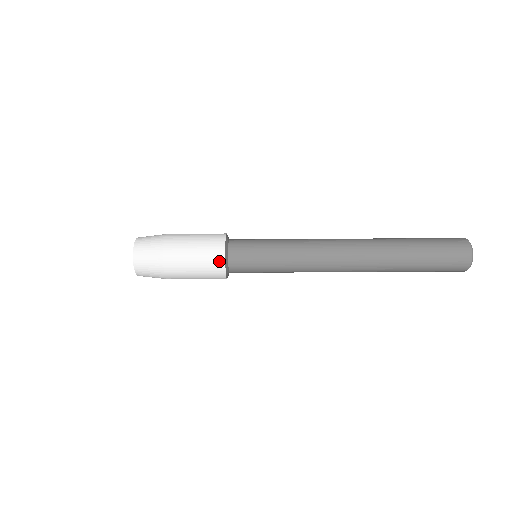
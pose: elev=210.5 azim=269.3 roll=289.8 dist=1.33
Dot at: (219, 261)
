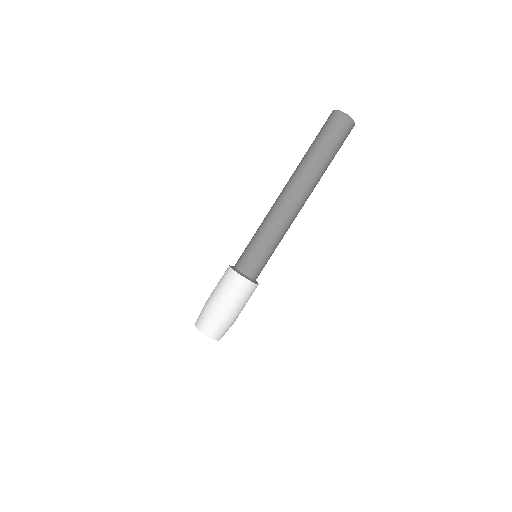
Dot at: (230, 273)
